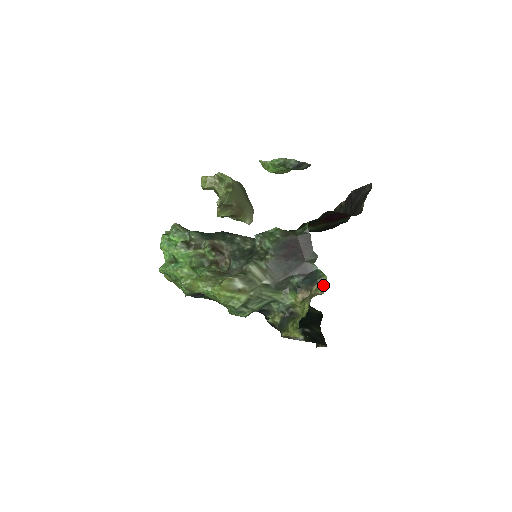
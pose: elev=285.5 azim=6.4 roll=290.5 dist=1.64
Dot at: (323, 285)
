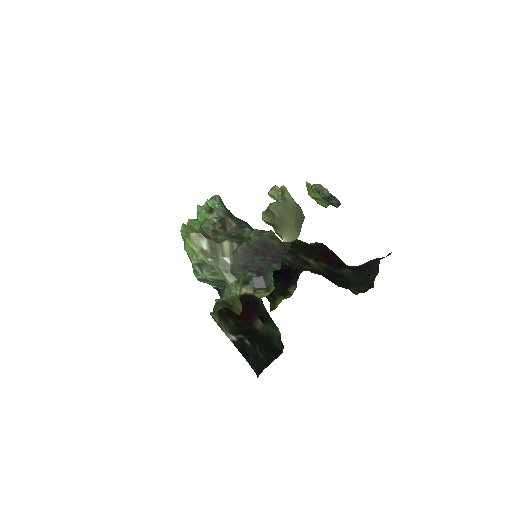
Dot at: (266, 293)
